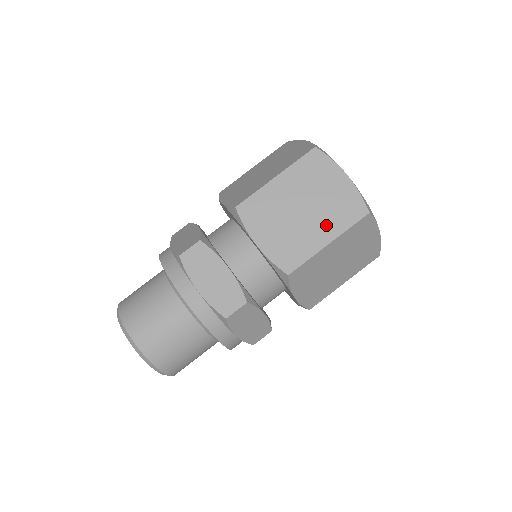
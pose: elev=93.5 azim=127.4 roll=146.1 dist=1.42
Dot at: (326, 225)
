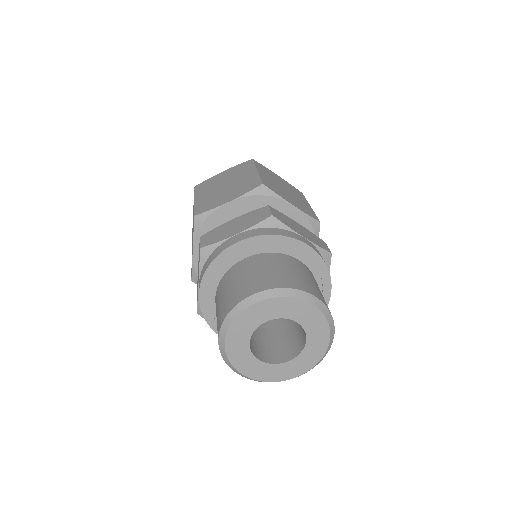
Dot at: (244, 174)
